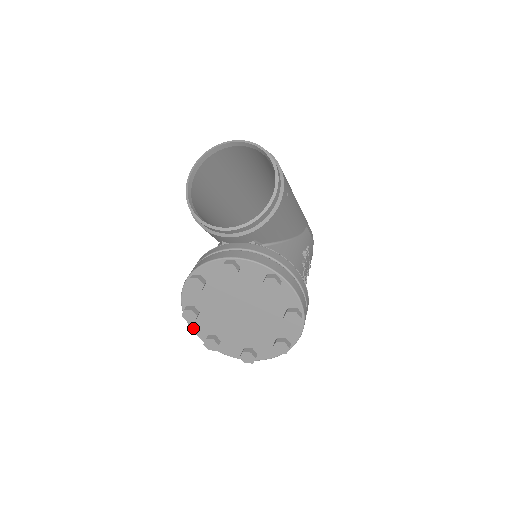
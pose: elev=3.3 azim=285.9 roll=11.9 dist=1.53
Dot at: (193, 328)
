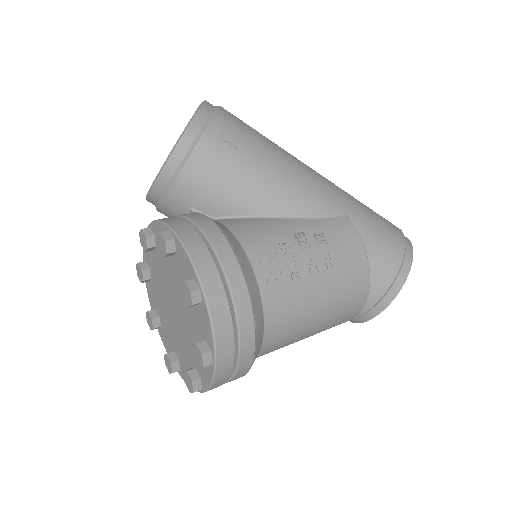
Dot at: (164, 344)
